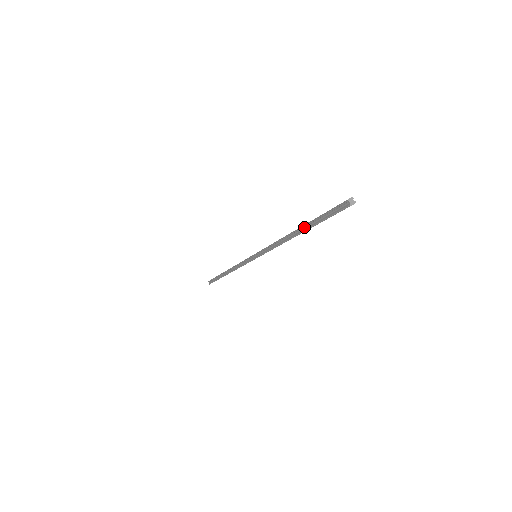
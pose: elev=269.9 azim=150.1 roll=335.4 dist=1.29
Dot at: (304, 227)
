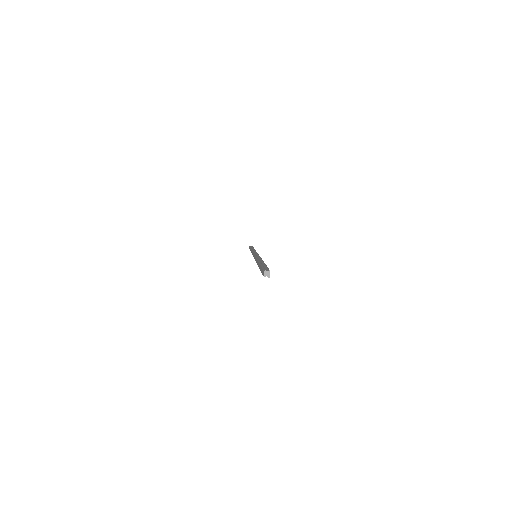
Dot at: occluded
